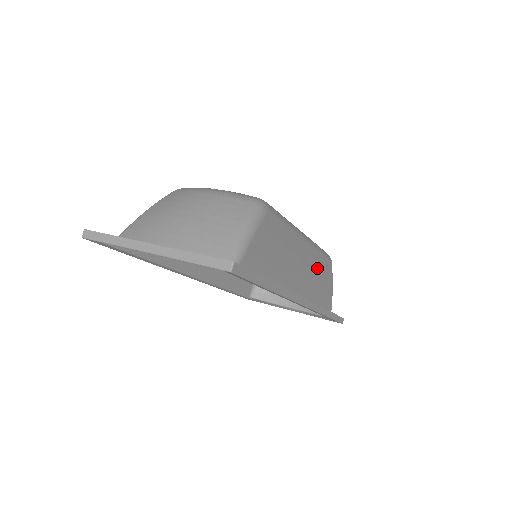
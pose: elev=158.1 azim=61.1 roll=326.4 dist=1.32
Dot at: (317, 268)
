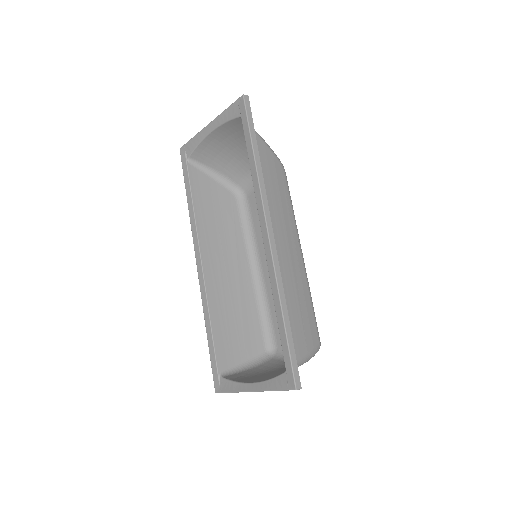
Dot at: (299, 289)
